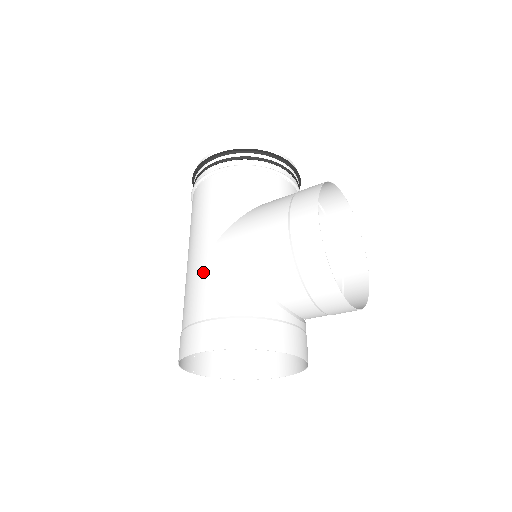
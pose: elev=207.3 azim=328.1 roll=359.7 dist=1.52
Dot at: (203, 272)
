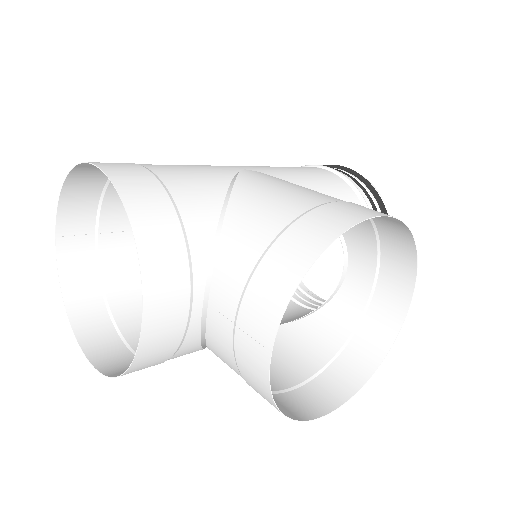
Dot at: (206, 165)
